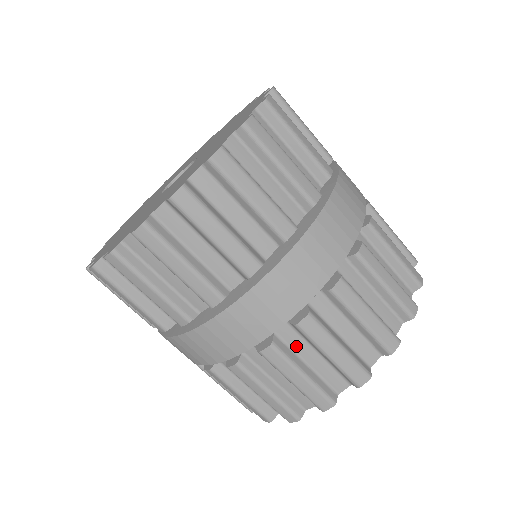
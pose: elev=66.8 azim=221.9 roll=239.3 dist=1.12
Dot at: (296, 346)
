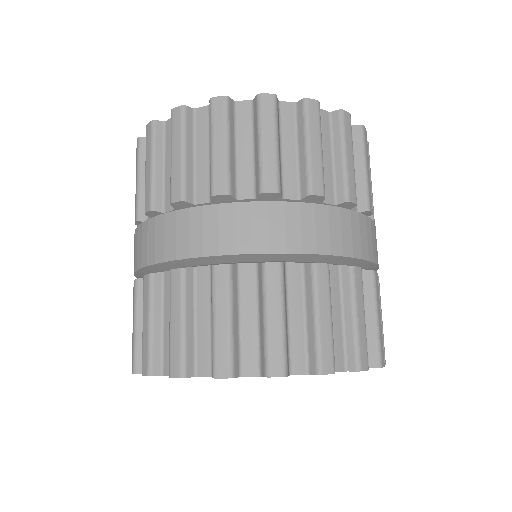
Dot at: (167, 297)
